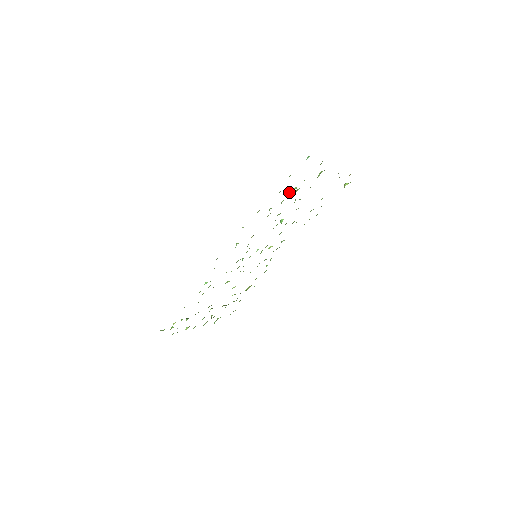
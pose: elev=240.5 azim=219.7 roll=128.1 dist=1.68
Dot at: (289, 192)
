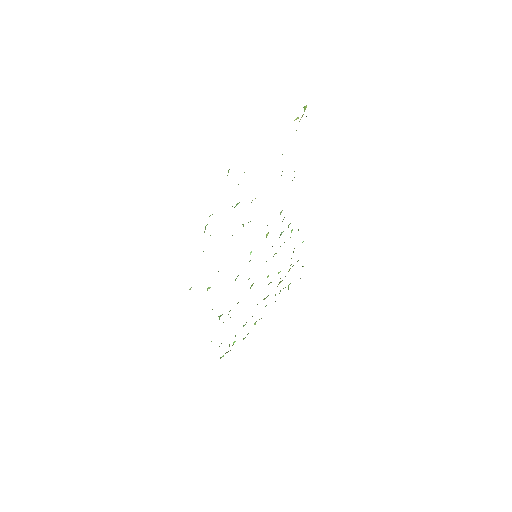
Dot at: (205, 229)
